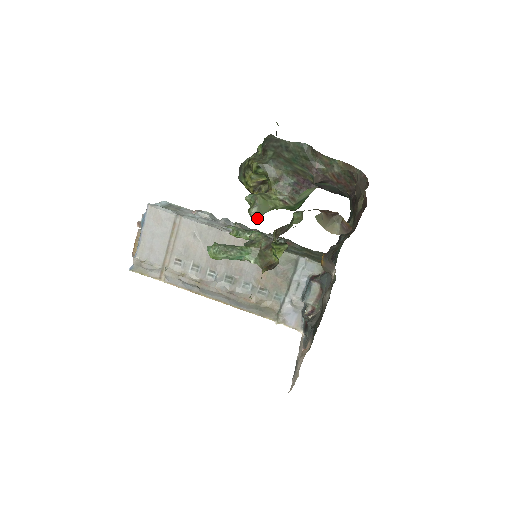
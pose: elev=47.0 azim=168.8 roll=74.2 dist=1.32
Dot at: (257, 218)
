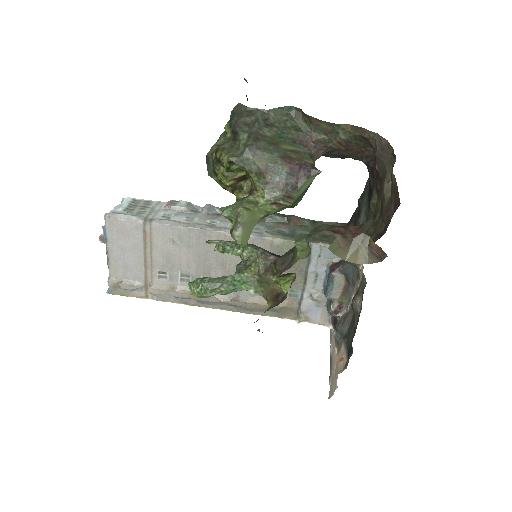
Dot at: (245, 239)
